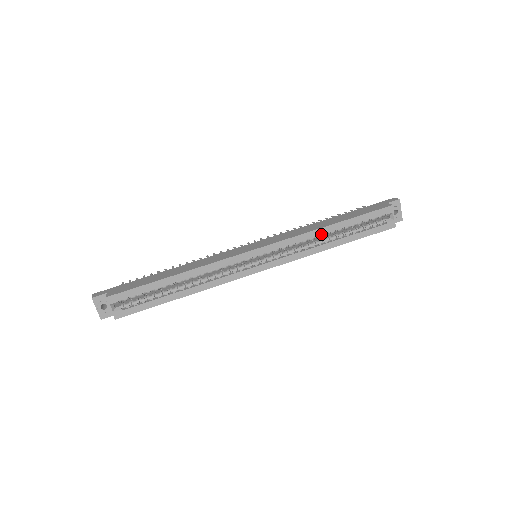
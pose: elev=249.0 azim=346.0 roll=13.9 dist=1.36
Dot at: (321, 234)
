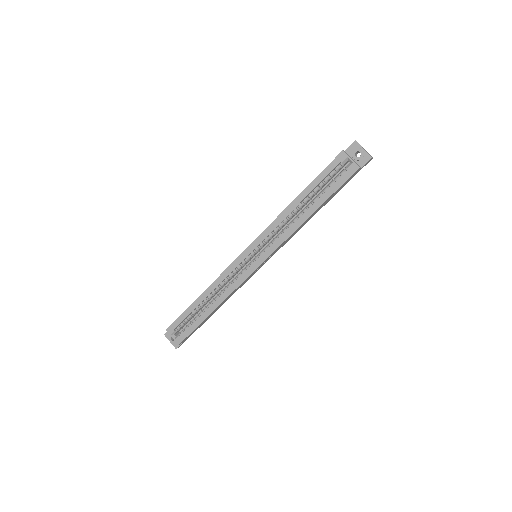
Dot at: (291, 212)
